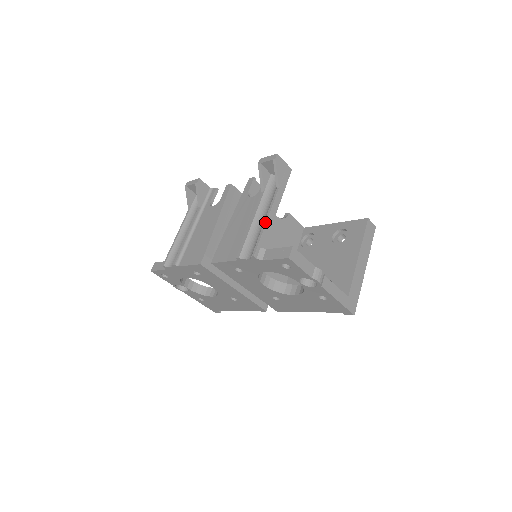
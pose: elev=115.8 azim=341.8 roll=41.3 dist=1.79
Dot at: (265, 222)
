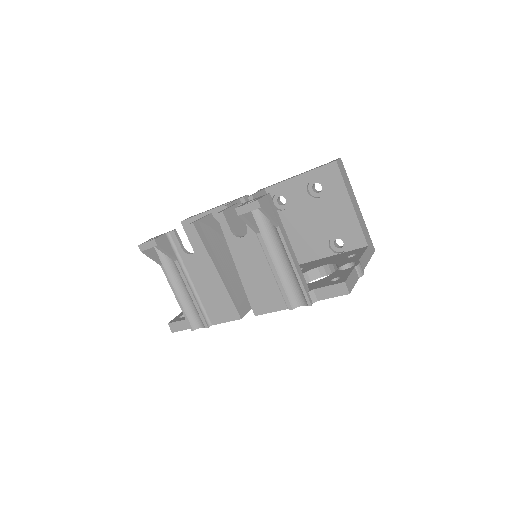
Dot at: (295, 269)
